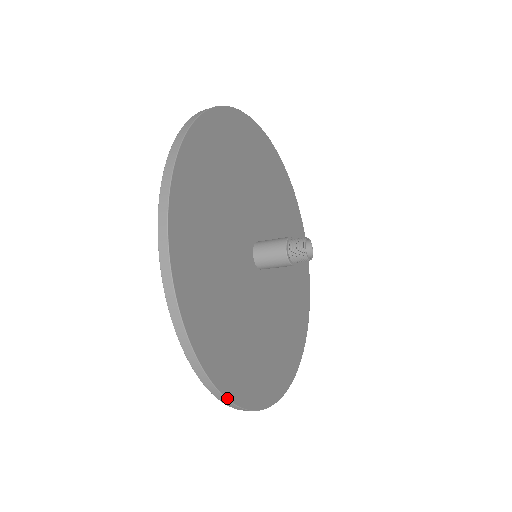
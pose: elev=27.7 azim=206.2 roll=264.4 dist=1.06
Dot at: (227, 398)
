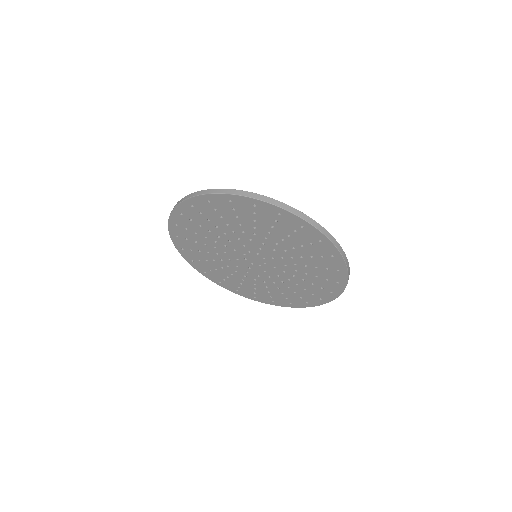
Dot at: (261, 195)
